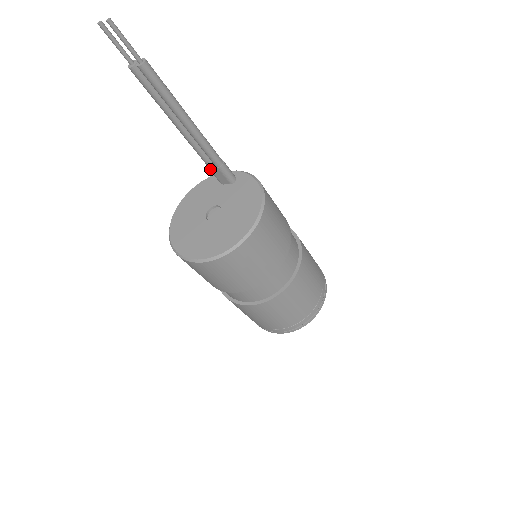
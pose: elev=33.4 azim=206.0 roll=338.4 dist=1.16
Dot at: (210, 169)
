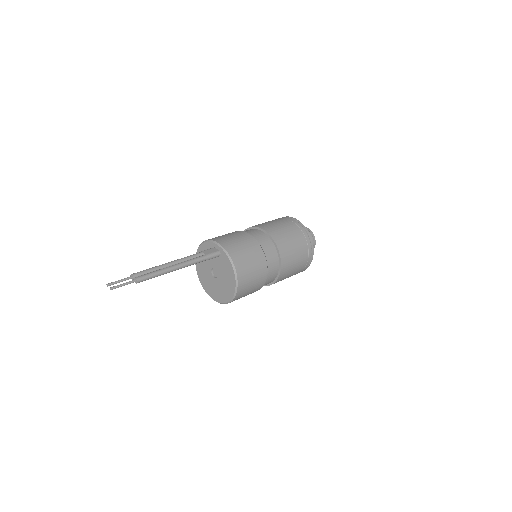
Dot at: occluded
